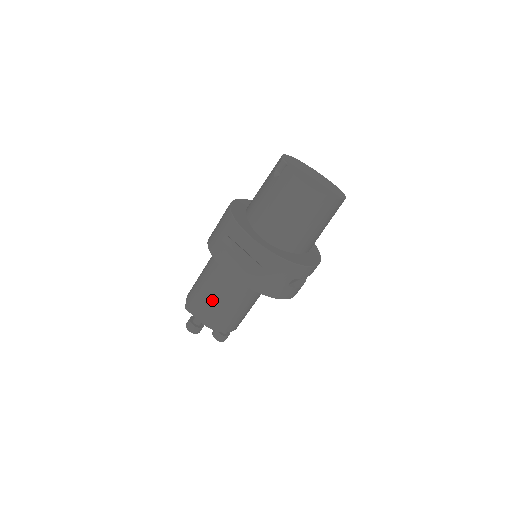
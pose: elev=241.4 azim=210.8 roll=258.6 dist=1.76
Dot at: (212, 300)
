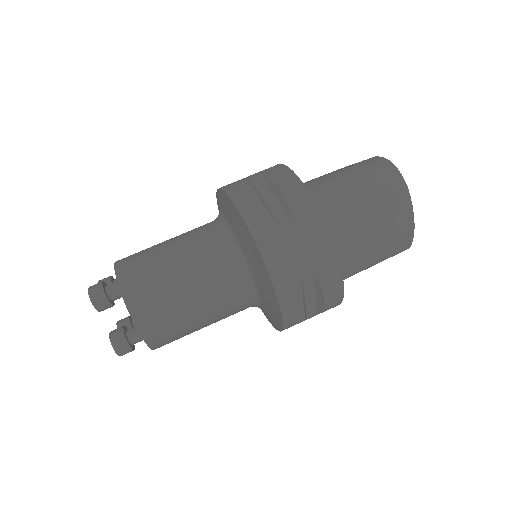
Dot at: (163, 264)
